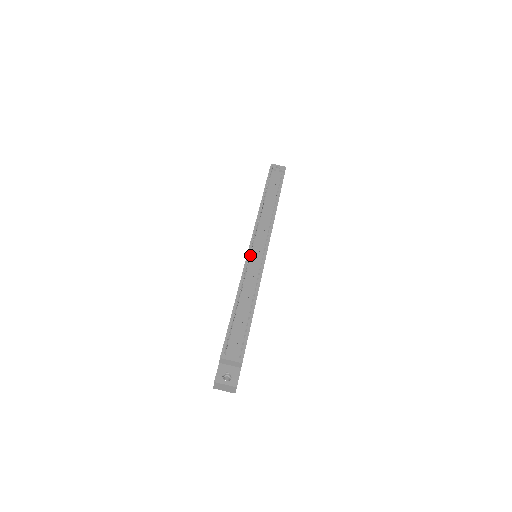
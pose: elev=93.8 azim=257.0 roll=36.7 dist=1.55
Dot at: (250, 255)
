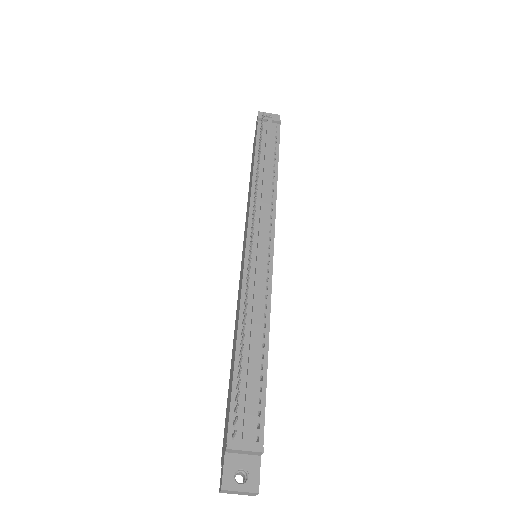
Dot at: (249, 259)
